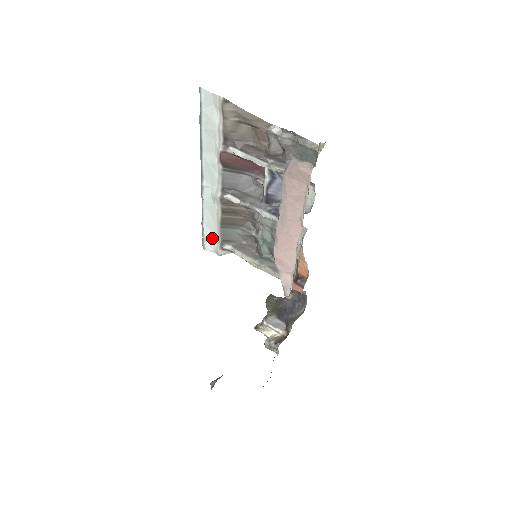
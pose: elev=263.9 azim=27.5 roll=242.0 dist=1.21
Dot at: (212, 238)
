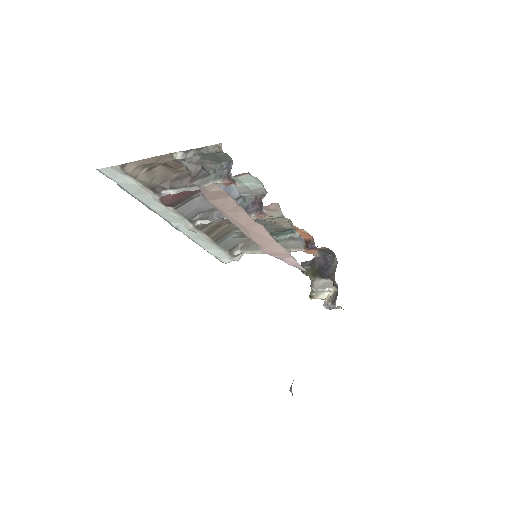
Dot at: (220, 254)
